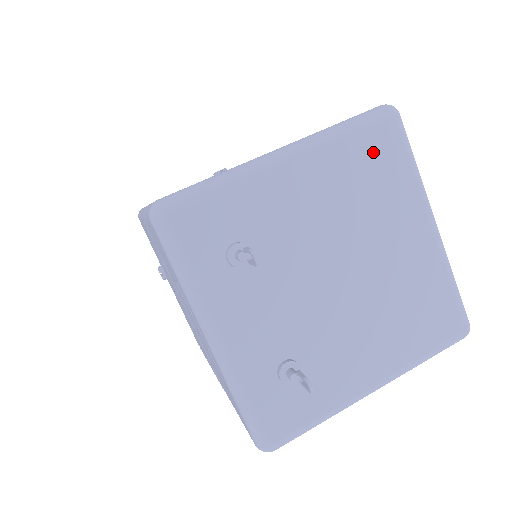
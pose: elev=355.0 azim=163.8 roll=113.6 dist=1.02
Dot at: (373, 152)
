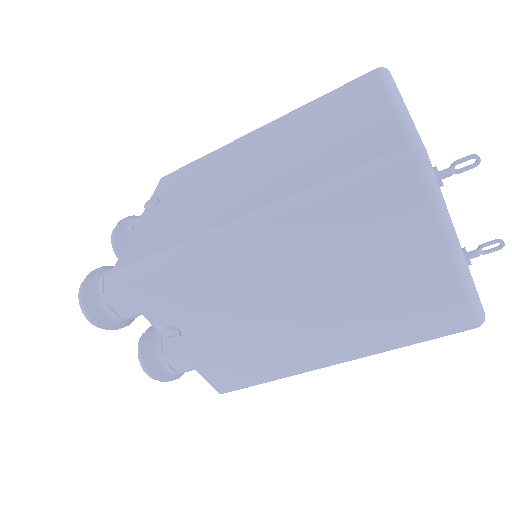
Dot at: occluded
